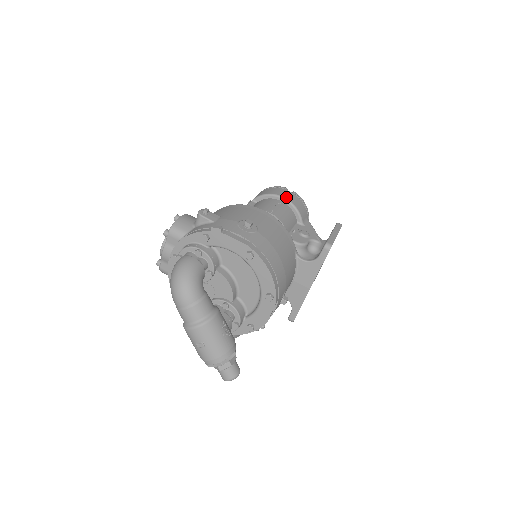
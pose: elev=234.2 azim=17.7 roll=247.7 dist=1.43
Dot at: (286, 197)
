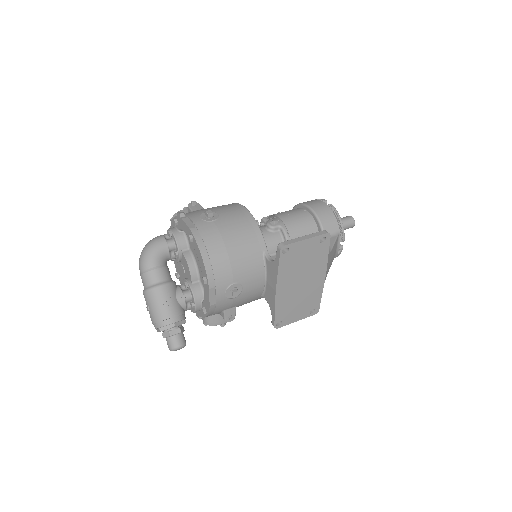
Dot at: (313, 207)
